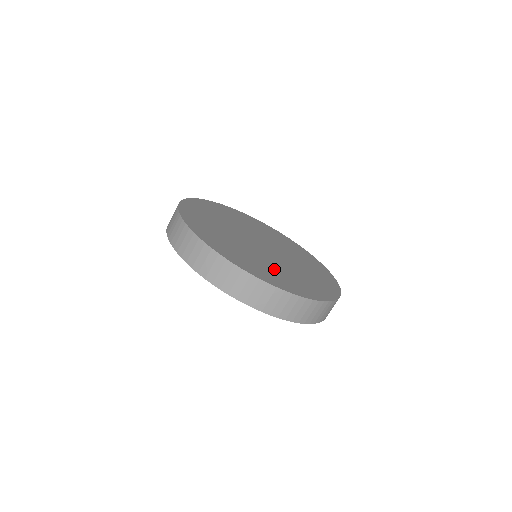
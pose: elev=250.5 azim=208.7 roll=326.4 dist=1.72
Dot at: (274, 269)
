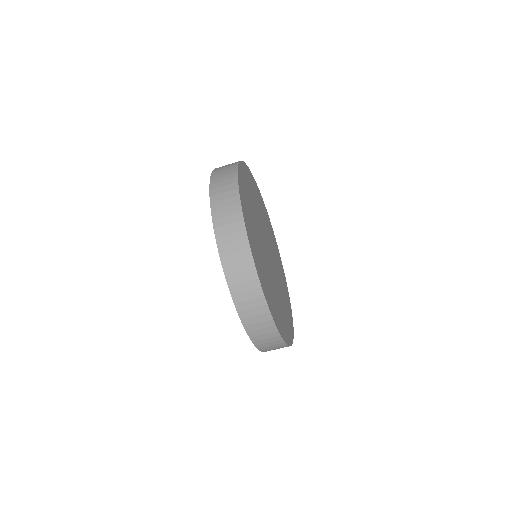
Dot at: occluded
